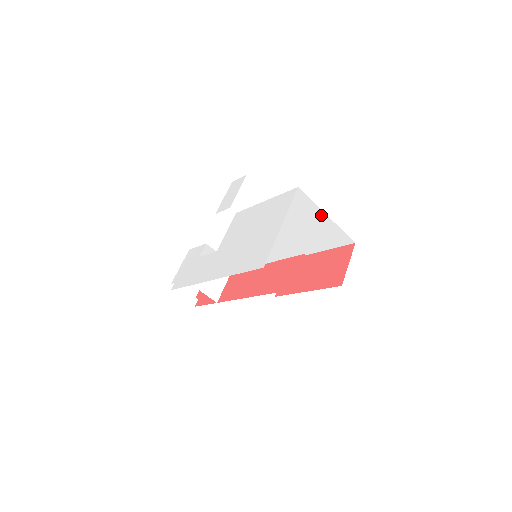
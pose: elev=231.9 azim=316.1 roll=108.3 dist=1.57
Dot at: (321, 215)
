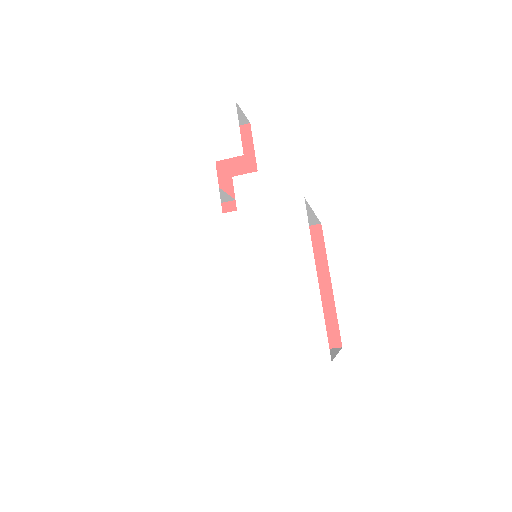
Dot at: occluded
